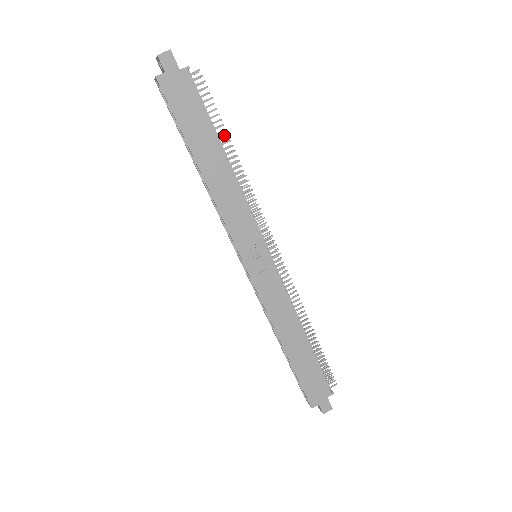
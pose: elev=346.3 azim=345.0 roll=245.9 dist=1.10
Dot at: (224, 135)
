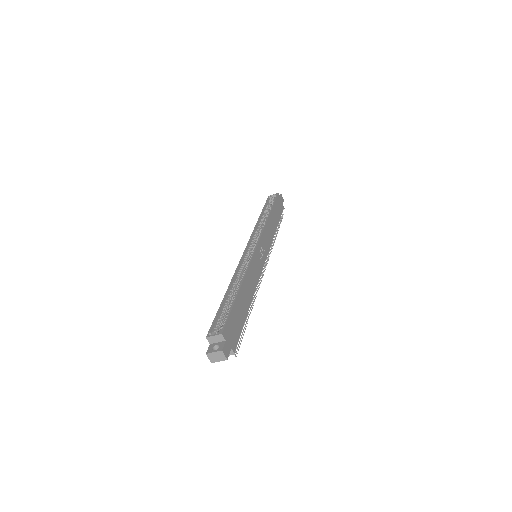
Dot at: occluded
